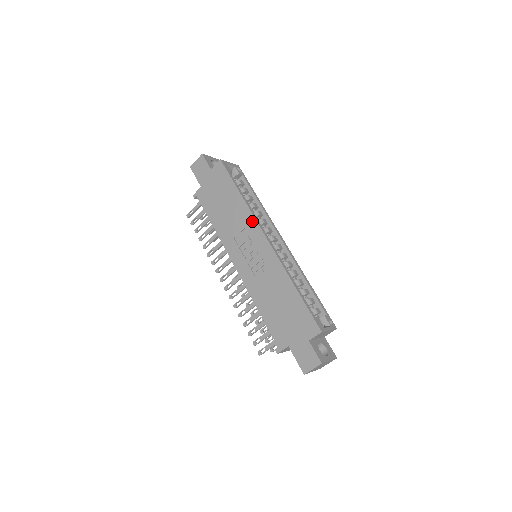
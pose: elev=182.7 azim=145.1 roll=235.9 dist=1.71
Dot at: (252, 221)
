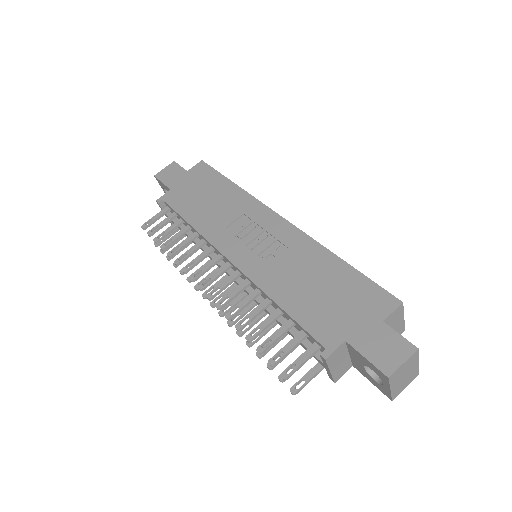
Dot at: (255, 204)
